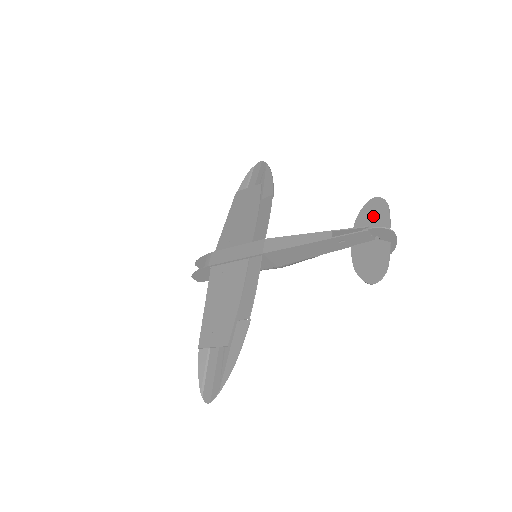
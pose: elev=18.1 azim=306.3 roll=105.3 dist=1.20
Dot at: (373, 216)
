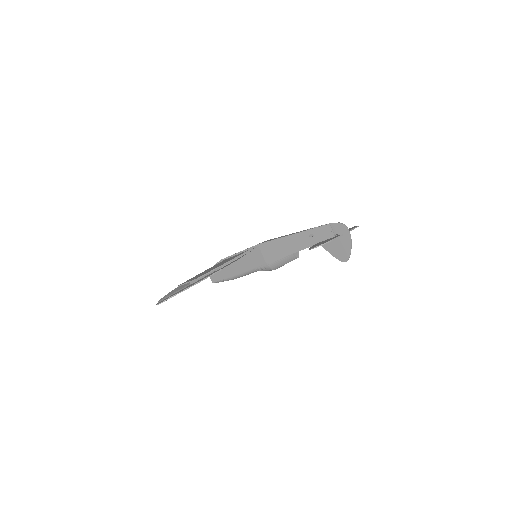
Dot at: occluded
